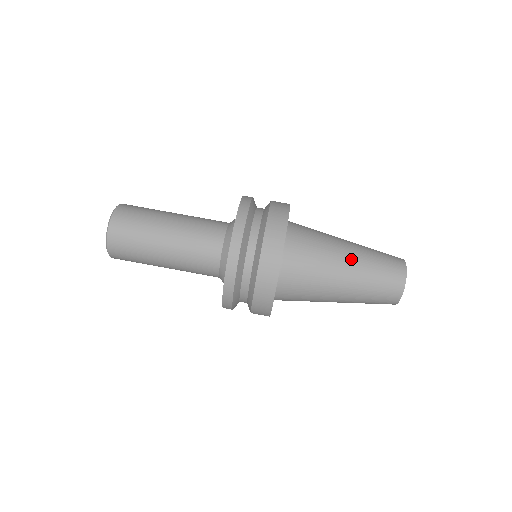
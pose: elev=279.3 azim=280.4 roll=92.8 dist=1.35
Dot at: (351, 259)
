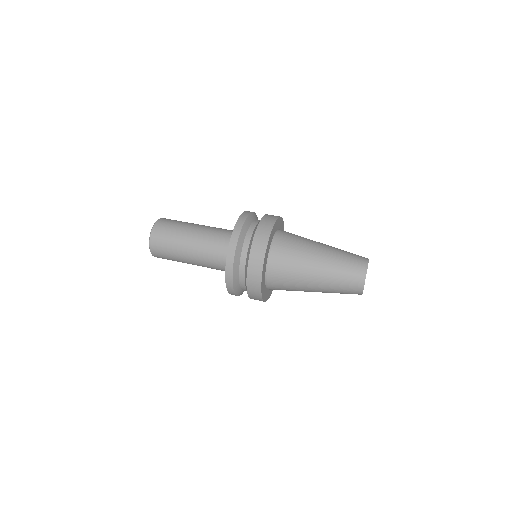
Dot at: occluded
